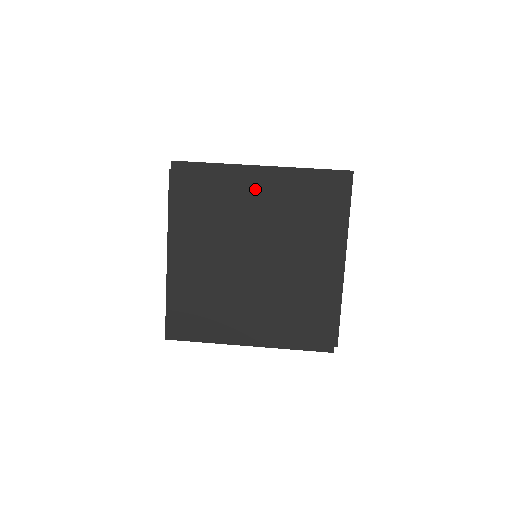
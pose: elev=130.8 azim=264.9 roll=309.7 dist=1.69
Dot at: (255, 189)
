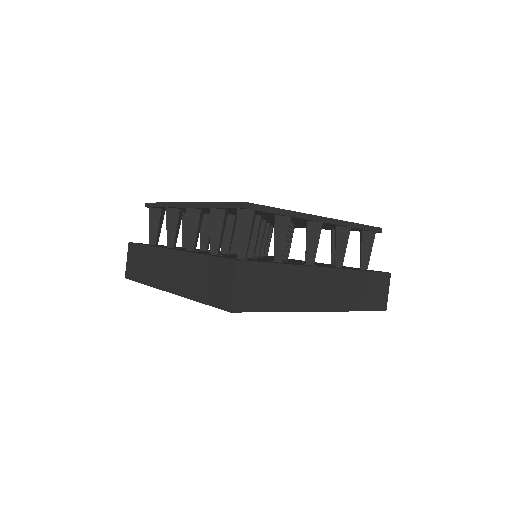
Dot at: occluded
